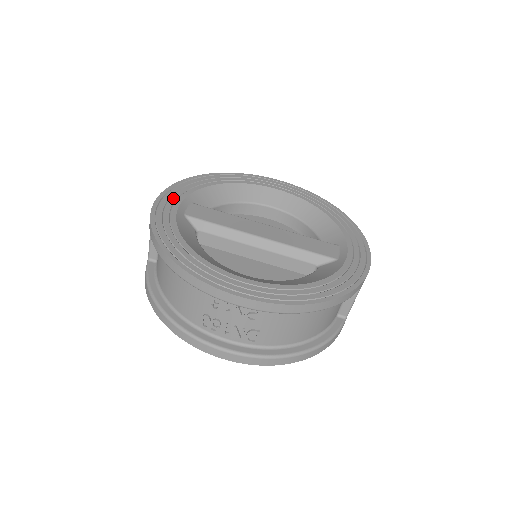
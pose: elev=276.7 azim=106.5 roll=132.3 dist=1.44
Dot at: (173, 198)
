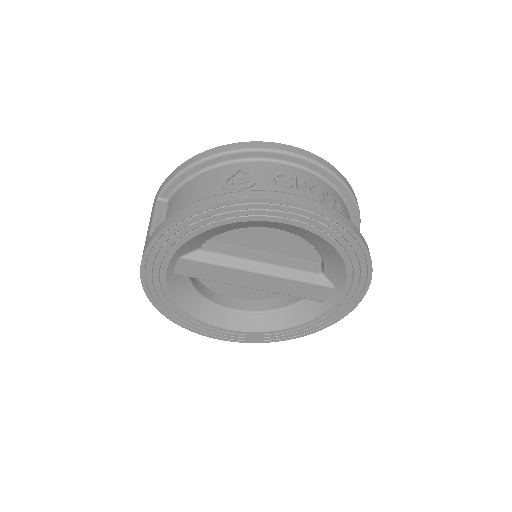
Dot at: (157, 264)
